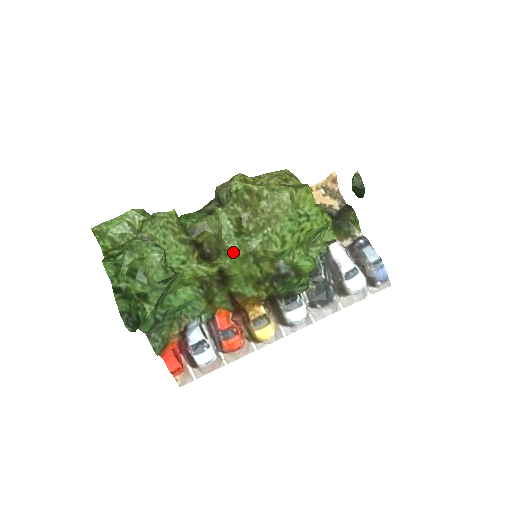
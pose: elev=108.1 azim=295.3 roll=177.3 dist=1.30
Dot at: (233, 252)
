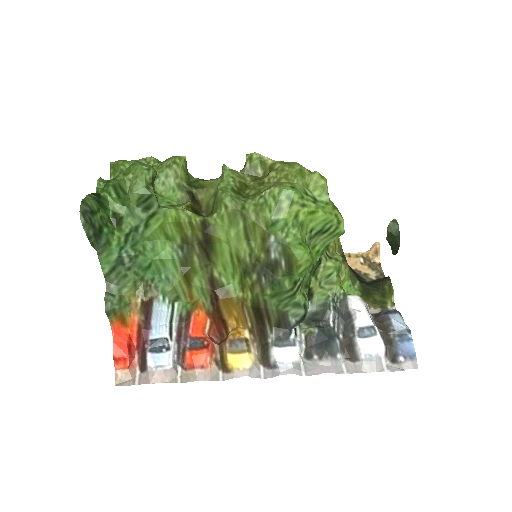
Dot at: (222, 201)
